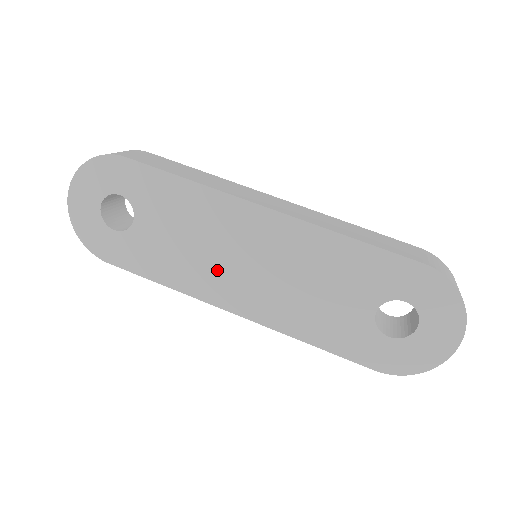
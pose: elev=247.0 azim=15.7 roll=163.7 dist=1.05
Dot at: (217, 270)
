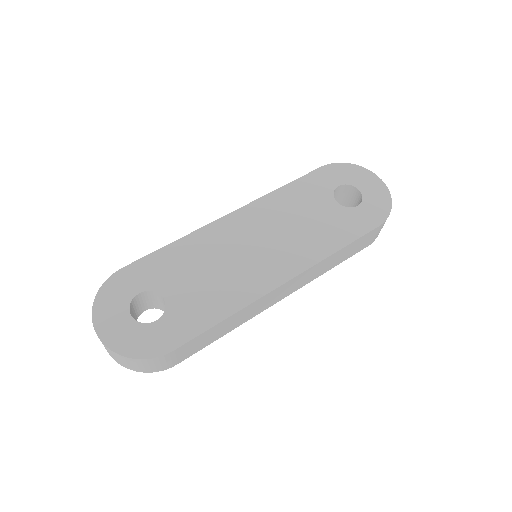
Dot at: (246, 269)
